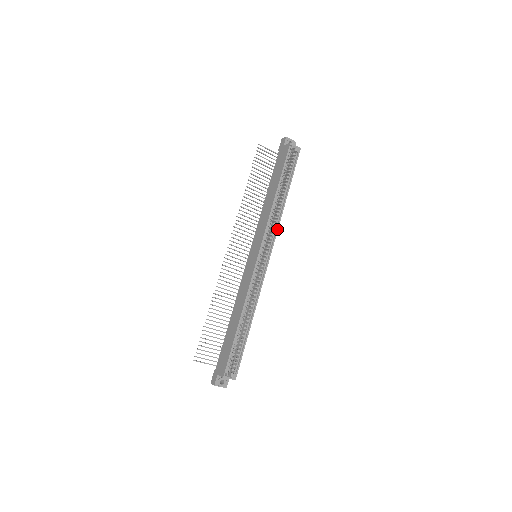
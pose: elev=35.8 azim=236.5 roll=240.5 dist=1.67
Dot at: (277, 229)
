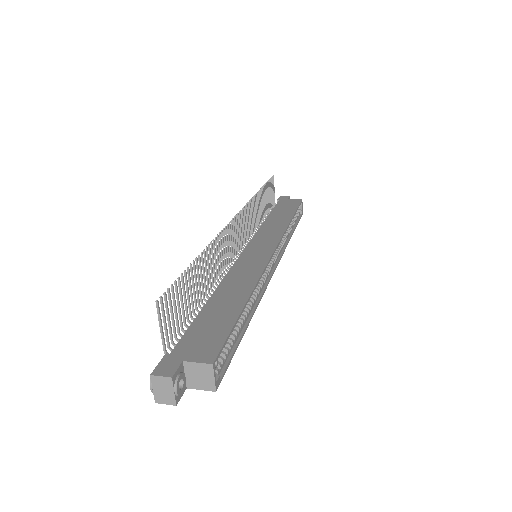
Dot at: (284, 250)
